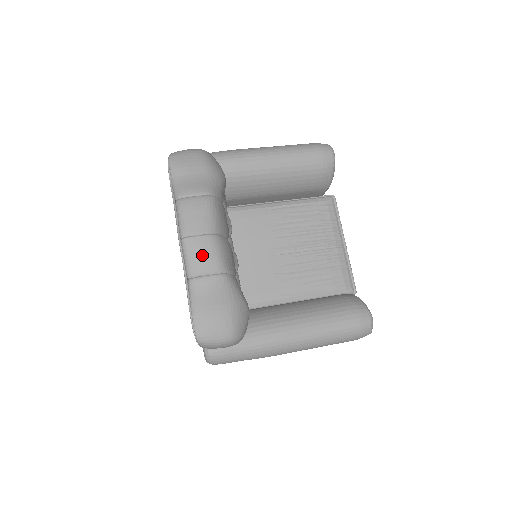
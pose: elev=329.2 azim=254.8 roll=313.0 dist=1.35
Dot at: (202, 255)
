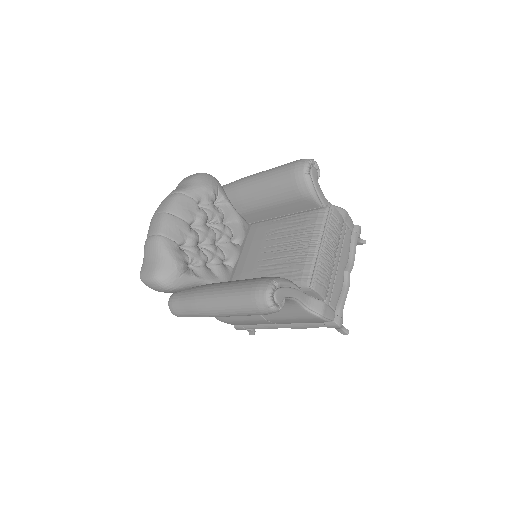
Dot at: (153, 224)
